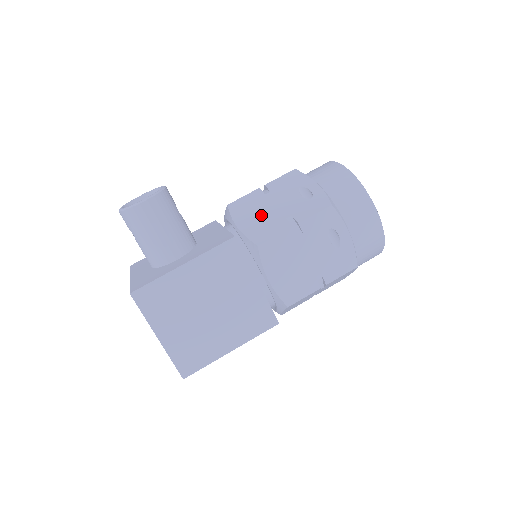
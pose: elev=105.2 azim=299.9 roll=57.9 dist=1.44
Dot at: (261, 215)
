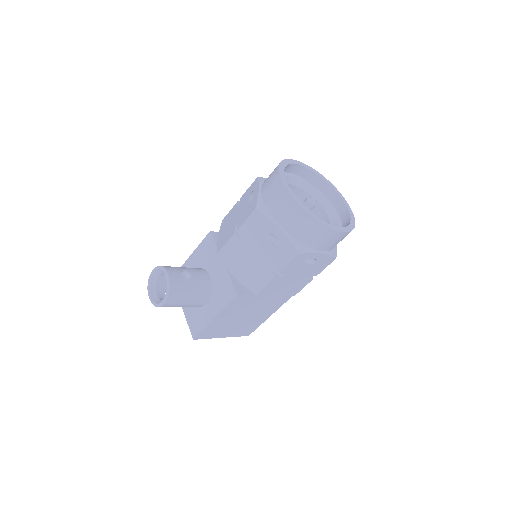
Dot at: (247, 265)
